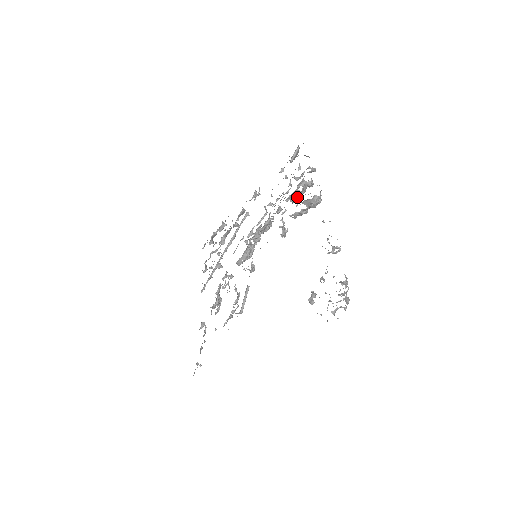
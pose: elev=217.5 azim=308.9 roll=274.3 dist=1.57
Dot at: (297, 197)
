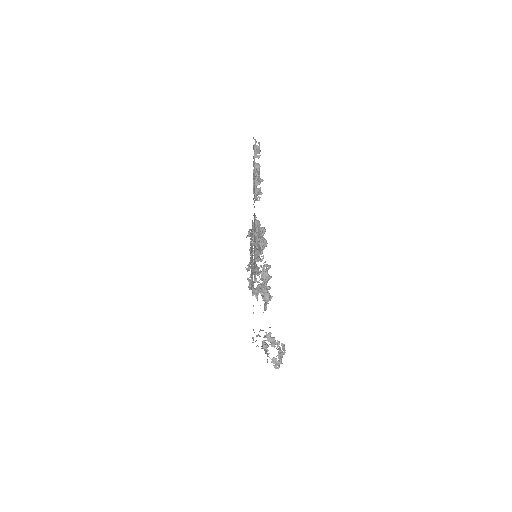
Dot at: occluded
